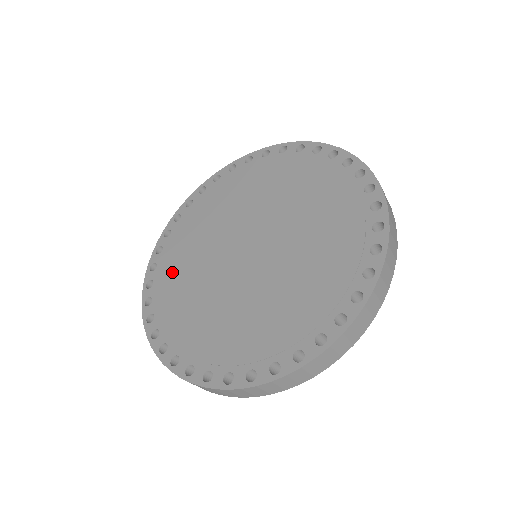
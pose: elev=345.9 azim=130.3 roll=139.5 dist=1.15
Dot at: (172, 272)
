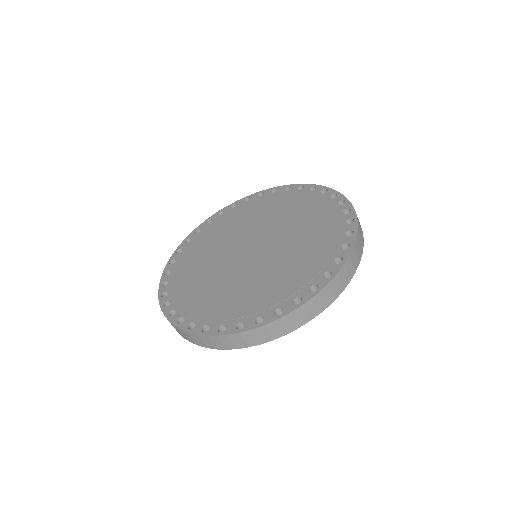
Dot at: (230, 218)
